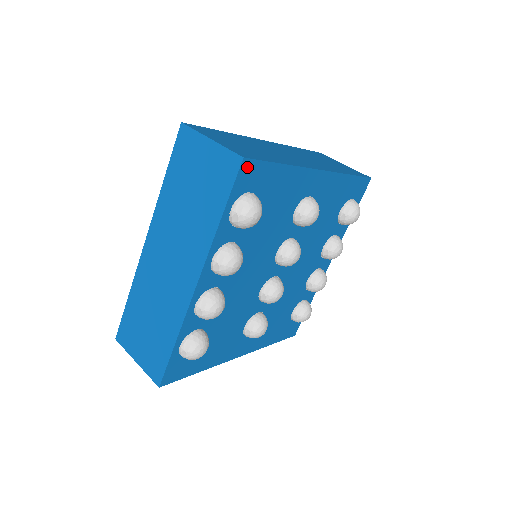
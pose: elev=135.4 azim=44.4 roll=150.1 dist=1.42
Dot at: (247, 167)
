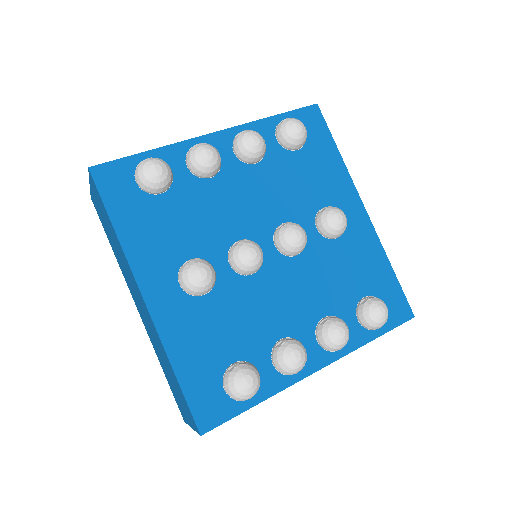
Dot at: (315, 113)
